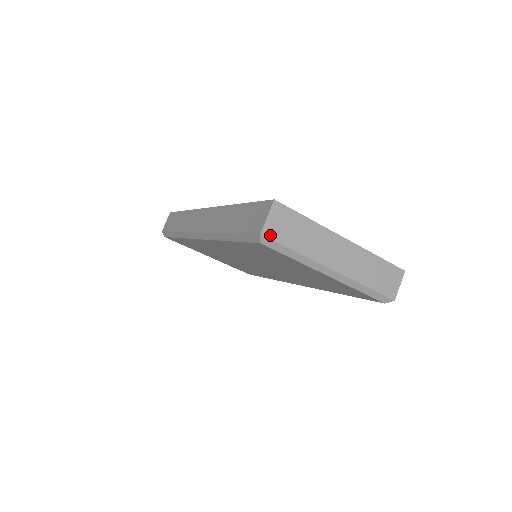
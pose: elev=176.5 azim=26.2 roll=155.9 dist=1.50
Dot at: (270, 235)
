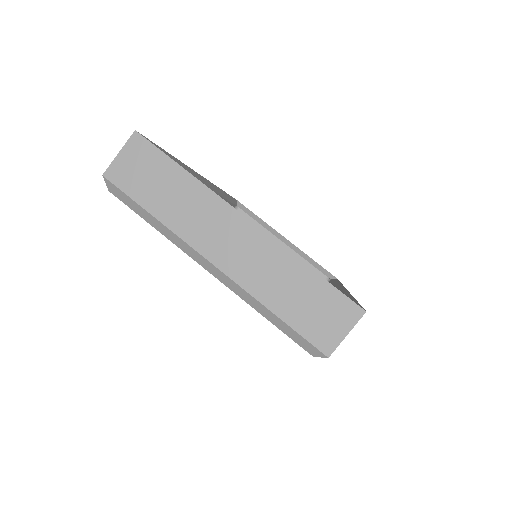
Dot at: (117, 180)
